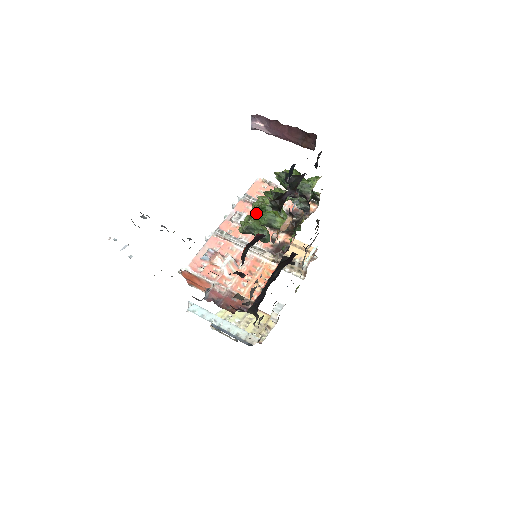
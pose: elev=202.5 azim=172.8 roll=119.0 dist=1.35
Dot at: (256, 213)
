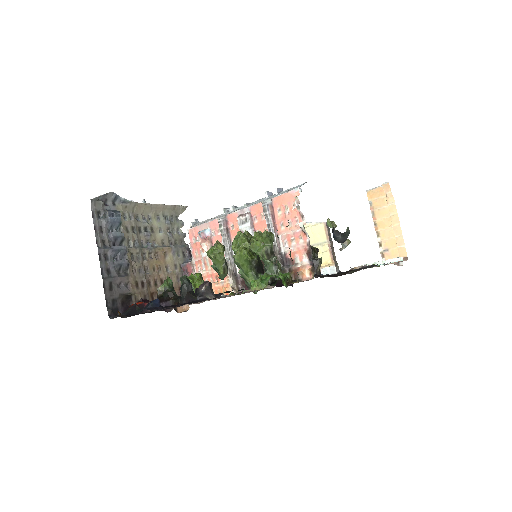
Dot at: occluded
